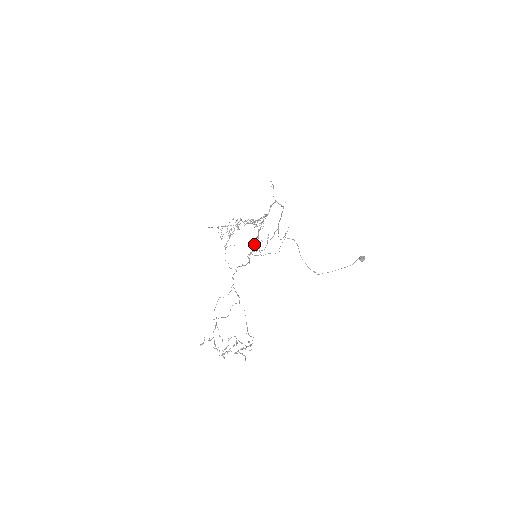
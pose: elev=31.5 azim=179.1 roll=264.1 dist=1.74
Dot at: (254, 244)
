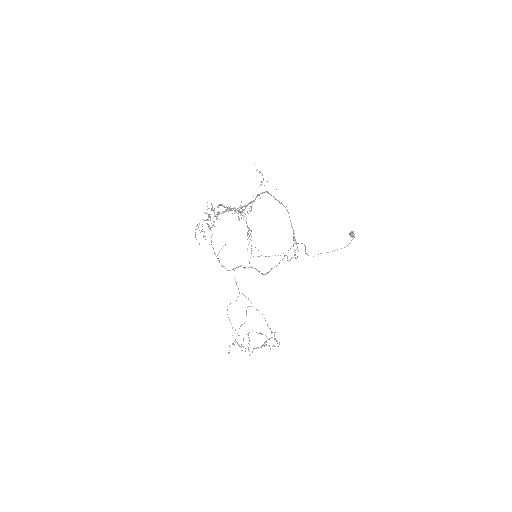
Dot at: occluded
